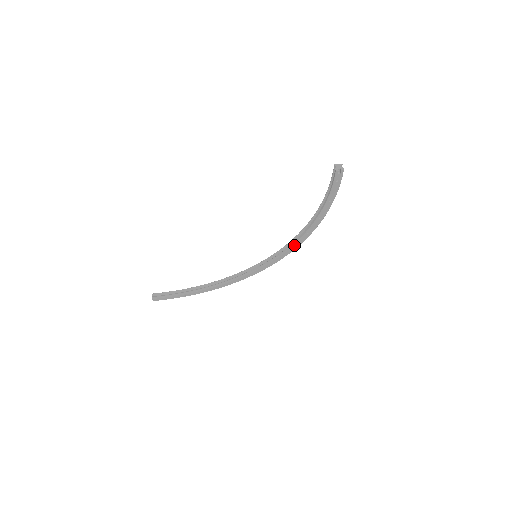
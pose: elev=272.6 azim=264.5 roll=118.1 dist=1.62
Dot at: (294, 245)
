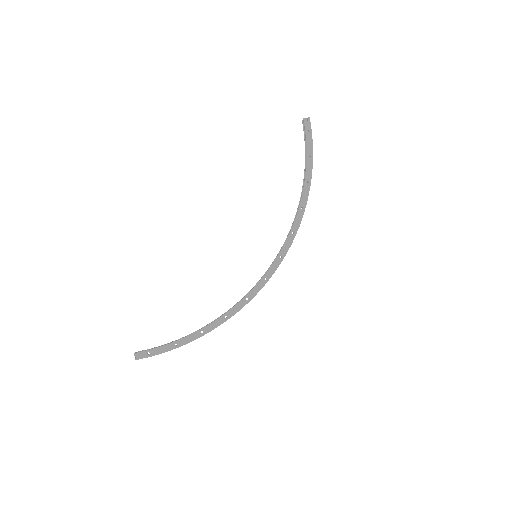
Dot at: (292, 229)
